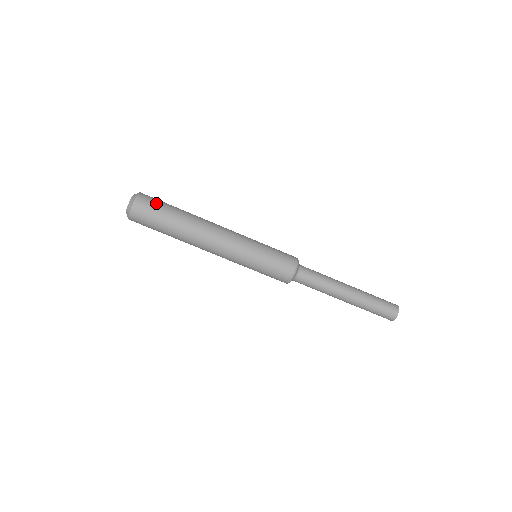
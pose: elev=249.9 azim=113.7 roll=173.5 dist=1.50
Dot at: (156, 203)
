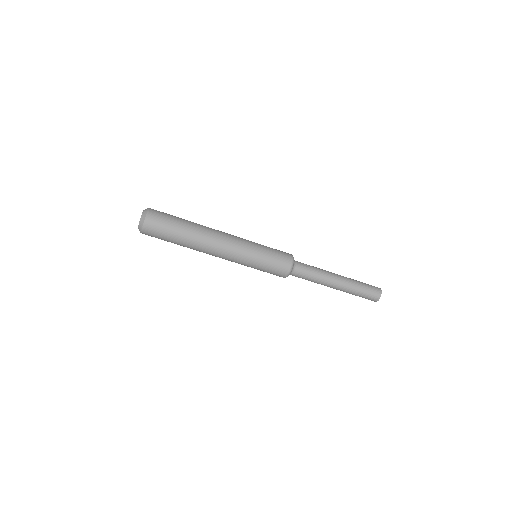
Dot at: (165, 216)
